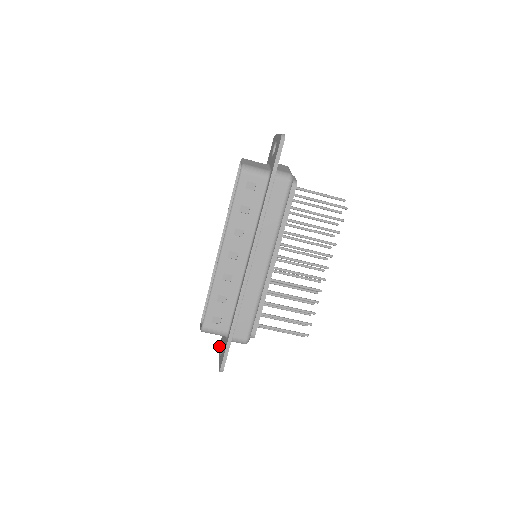
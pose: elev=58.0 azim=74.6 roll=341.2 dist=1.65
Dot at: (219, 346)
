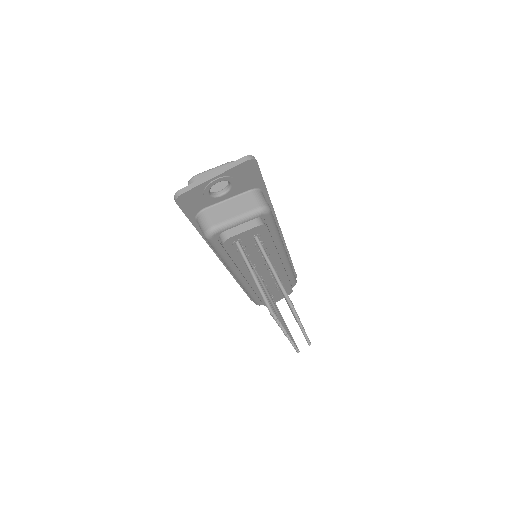
Dot at: (174, 196)
